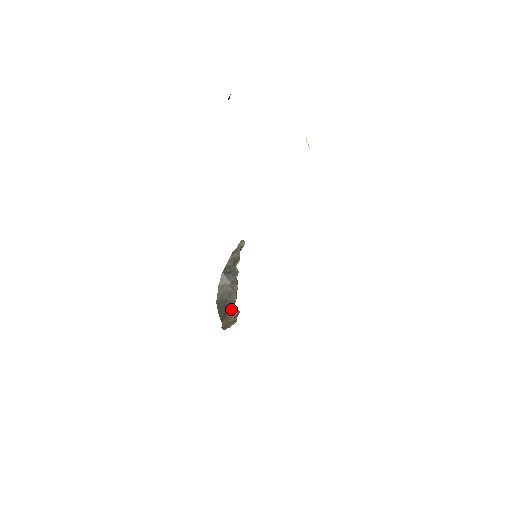
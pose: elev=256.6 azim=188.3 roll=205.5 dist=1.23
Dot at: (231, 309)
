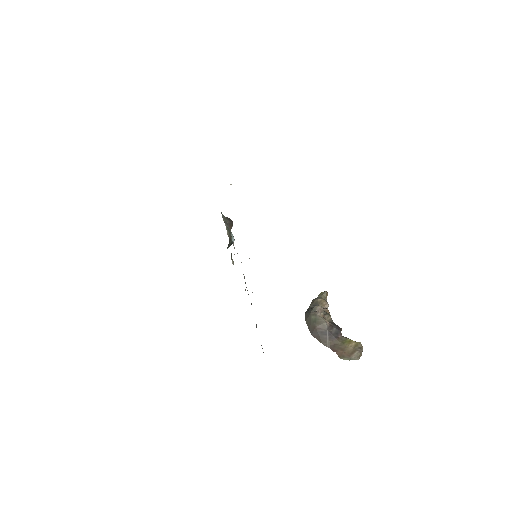
Dot at: (341, 340)
